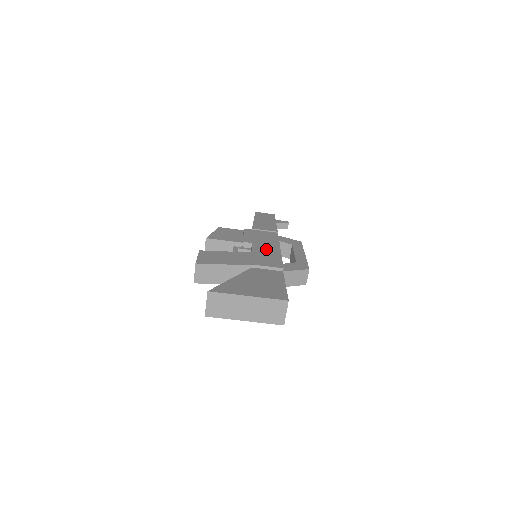
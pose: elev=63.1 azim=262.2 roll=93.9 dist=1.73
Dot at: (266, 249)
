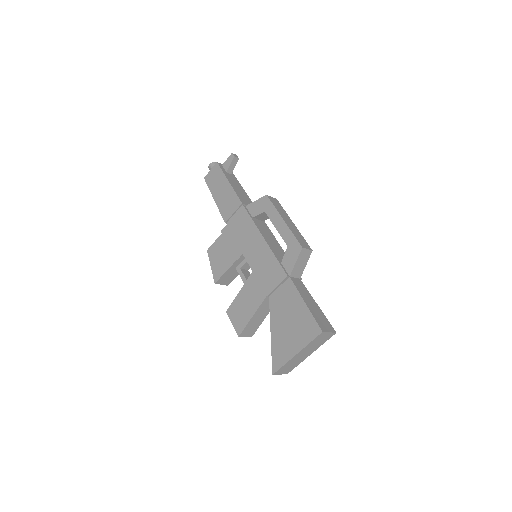
Dot at: (257, 254)
